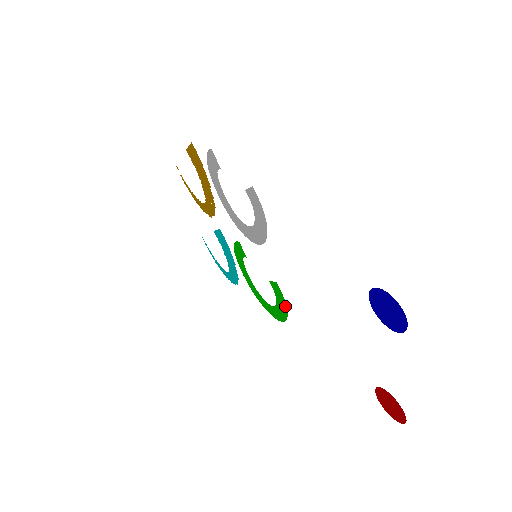
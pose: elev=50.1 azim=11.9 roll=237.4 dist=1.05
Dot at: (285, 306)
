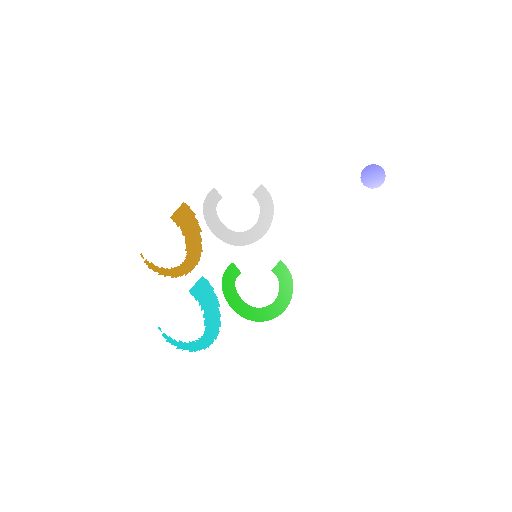
Dot at: (290, 280)
